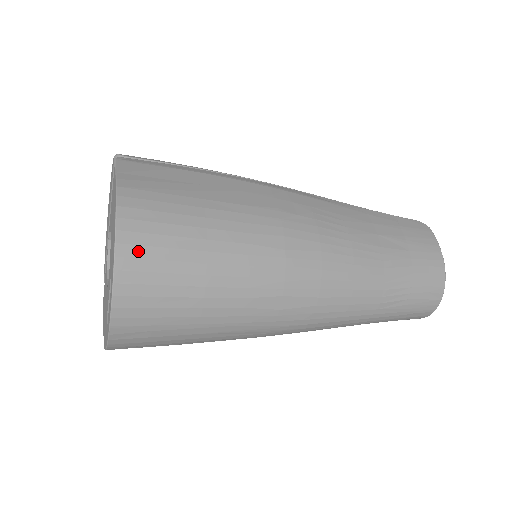
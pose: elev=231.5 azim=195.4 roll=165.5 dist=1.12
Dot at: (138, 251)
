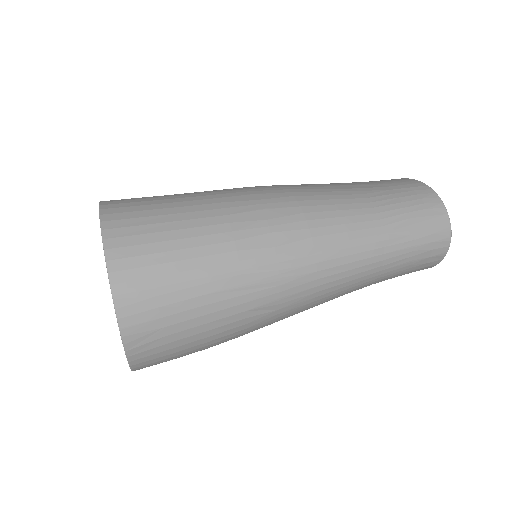
Dot at: (121, 223)
